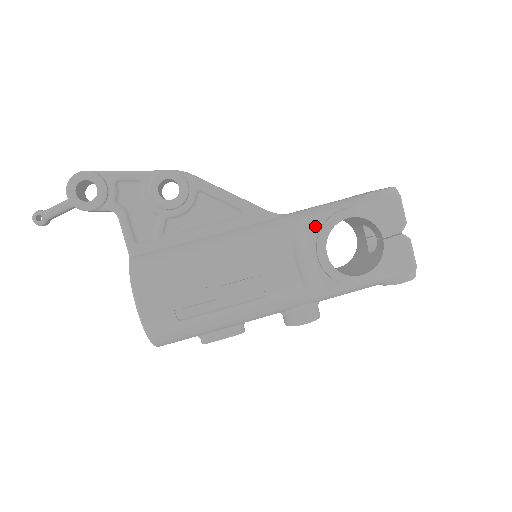
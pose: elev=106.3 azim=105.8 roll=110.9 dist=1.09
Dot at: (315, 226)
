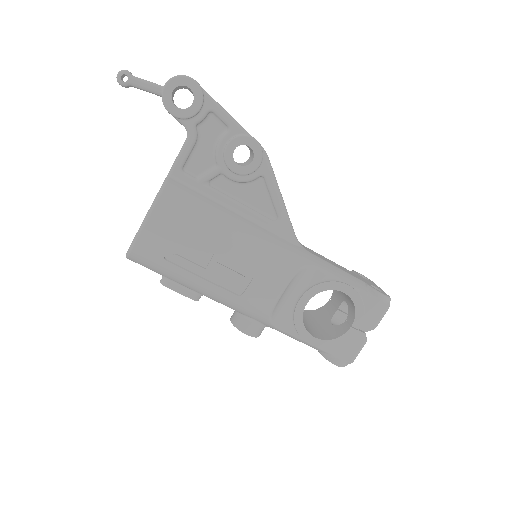
Dot at: (317, 278)
